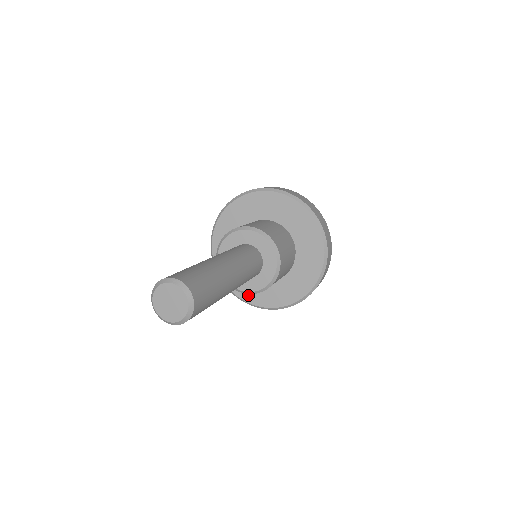
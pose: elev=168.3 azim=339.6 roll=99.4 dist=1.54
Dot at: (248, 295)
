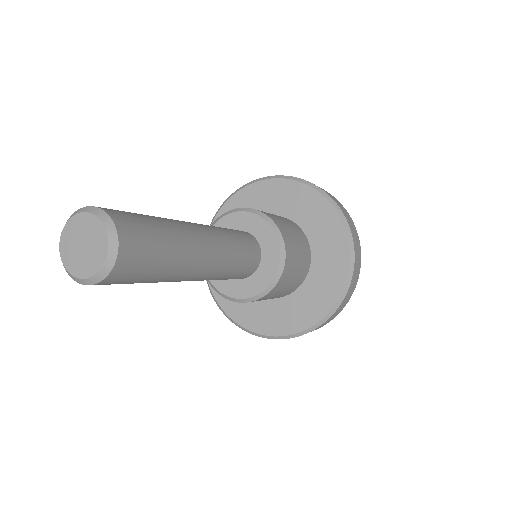
Dot at: (300, 320)
